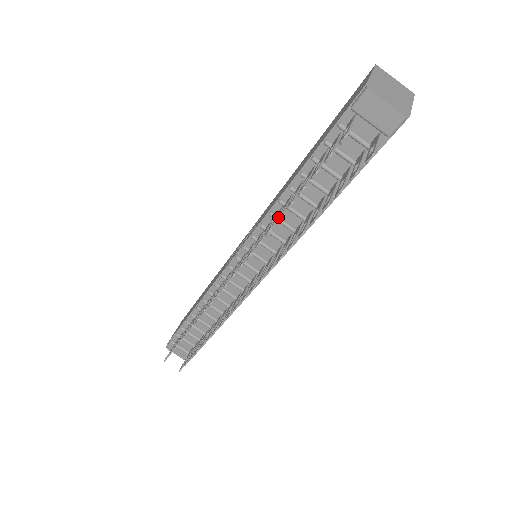
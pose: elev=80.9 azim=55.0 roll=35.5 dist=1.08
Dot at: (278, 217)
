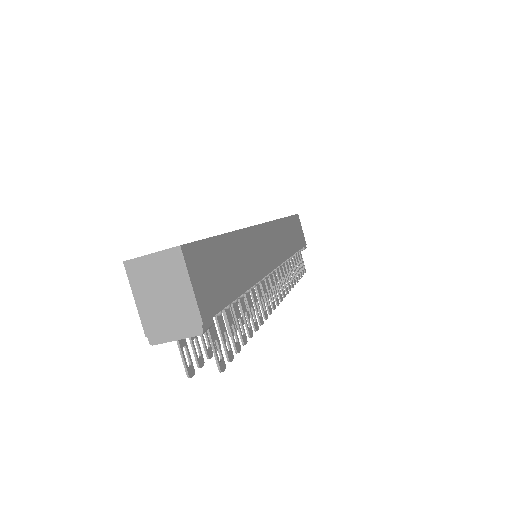
Dot at: occluded
